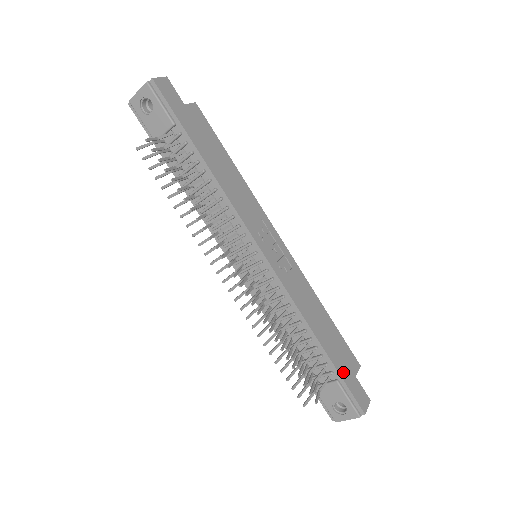
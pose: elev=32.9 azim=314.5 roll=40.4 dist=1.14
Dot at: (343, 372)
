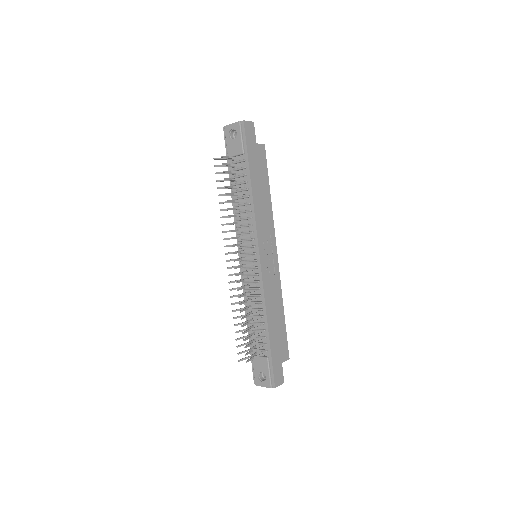
Dot at: (274, 354)
